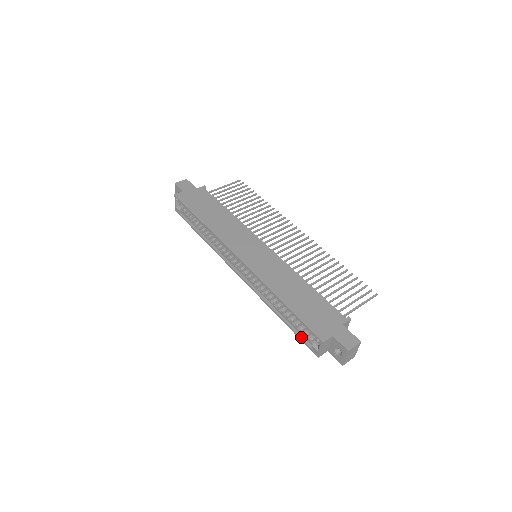
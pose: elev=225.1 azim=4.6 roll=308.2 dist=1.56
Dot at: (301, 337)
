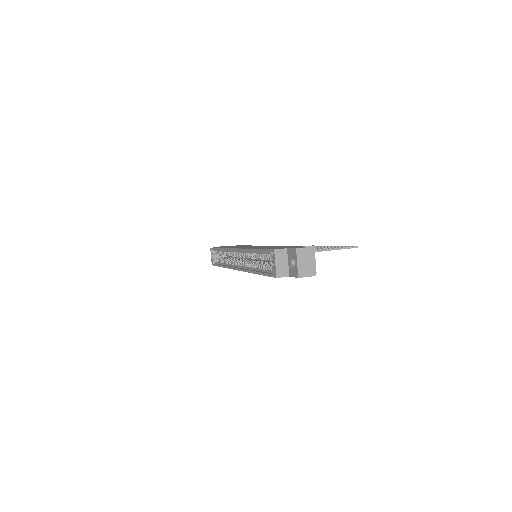
Dot at: (267, 273)
